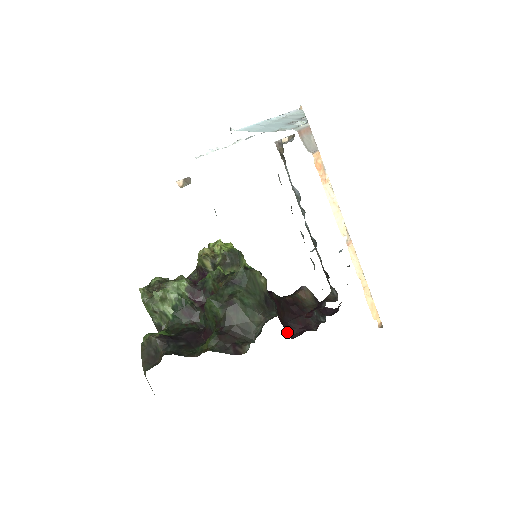
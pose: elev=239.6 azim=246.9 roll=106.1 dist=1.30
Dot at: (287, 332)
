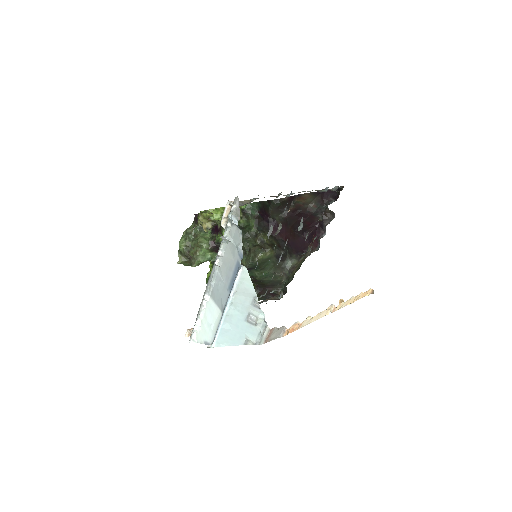
Dot at: (301, 236)
